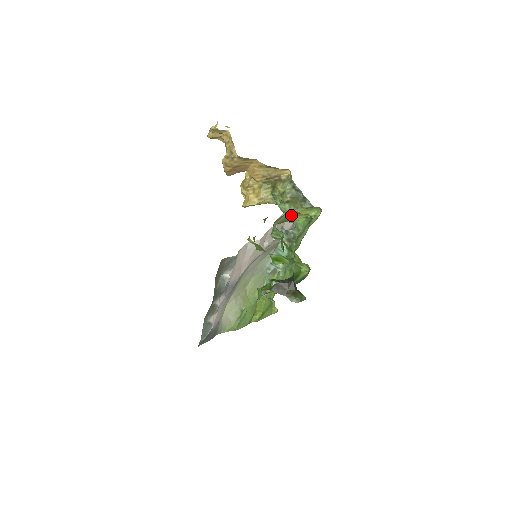
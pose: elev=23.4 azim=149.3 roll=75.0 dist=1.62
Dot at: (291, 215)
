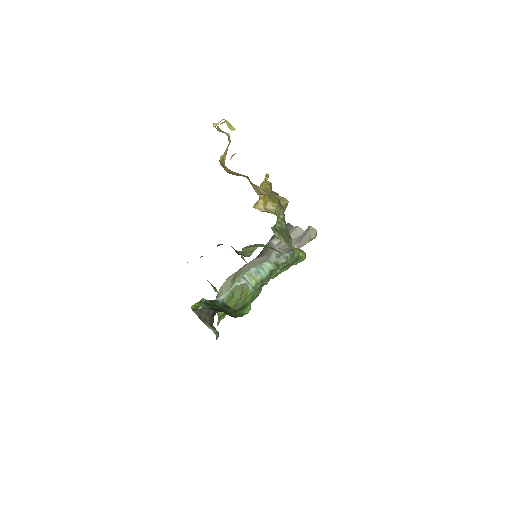
Dot at: occluded
